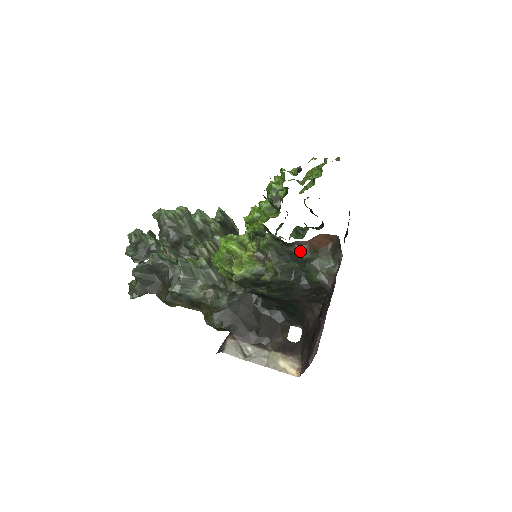
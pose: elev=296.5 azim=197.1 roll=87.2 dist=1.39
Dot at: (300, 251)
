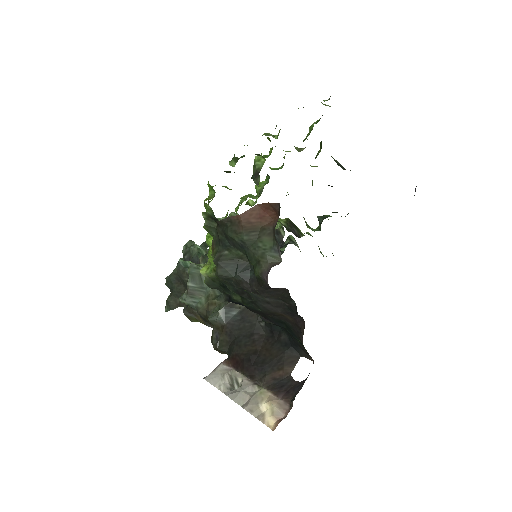
Dot at: (232, 231)
